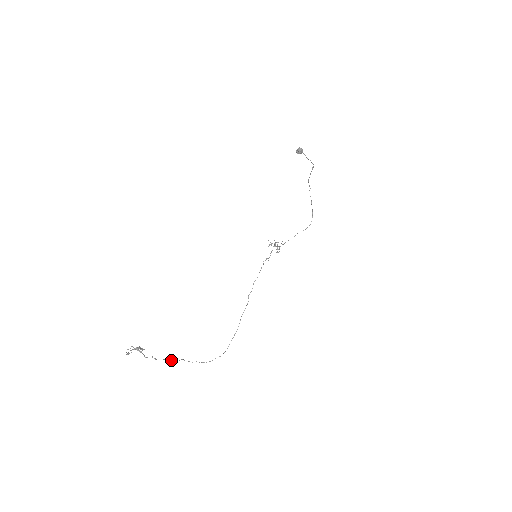
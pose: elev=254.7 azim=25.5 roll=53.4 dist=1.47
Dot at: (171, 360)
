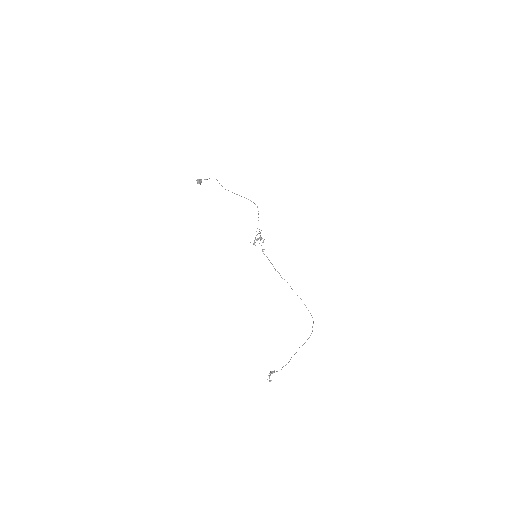
Dot at: occluded
